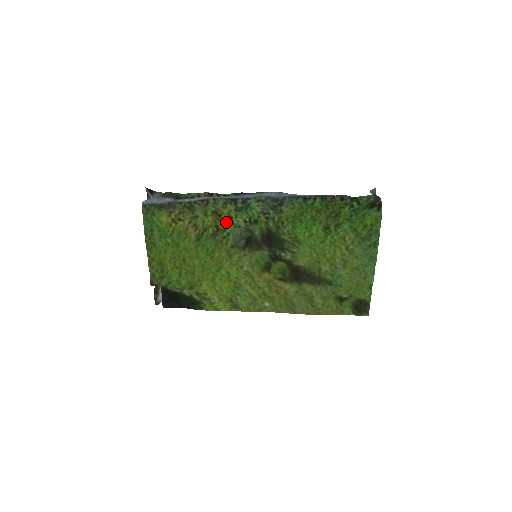
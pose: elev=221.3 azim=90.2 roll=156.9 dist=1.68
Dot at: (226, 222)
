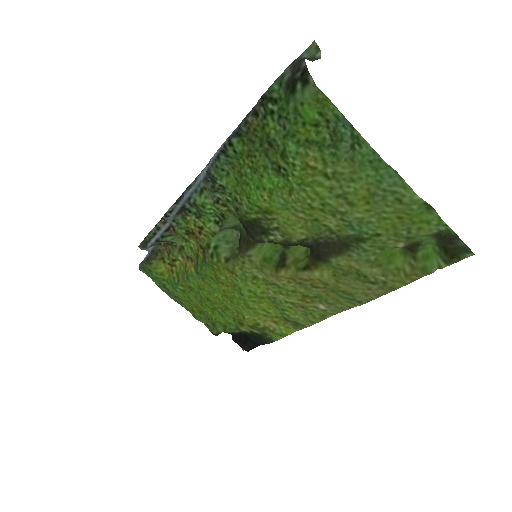
Dot at: (203, 236)
